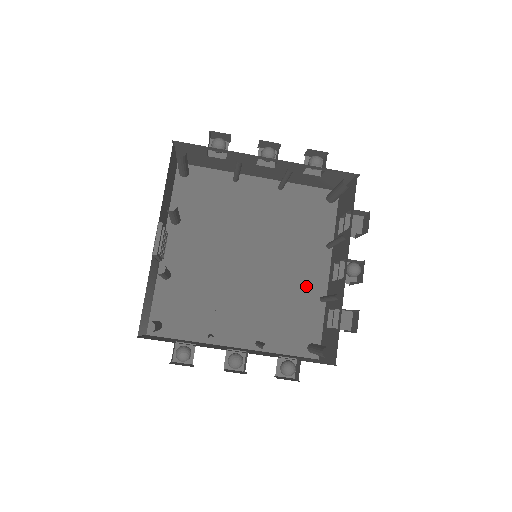
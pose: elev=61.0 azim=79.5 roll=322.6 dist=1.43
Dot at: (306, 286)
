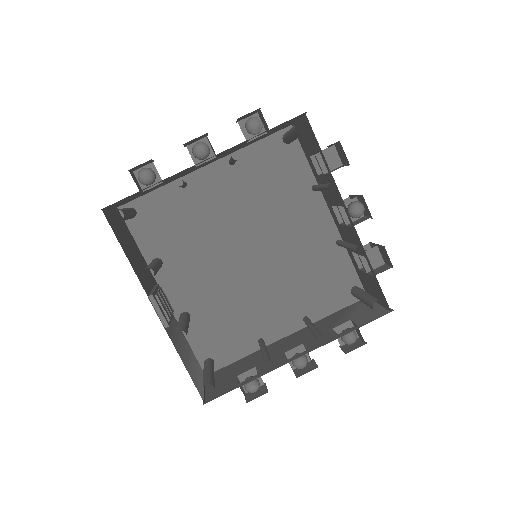
Dot at: (317, 244)
